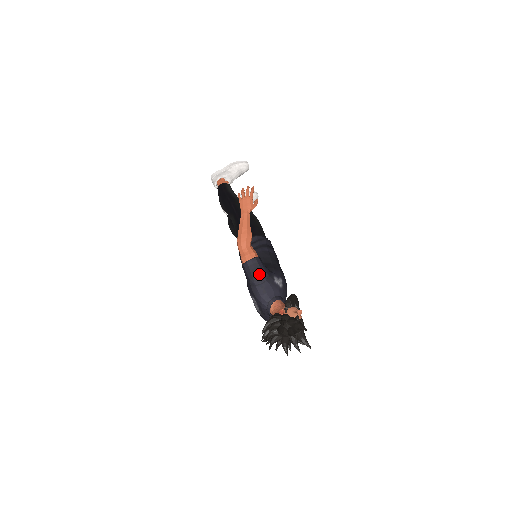
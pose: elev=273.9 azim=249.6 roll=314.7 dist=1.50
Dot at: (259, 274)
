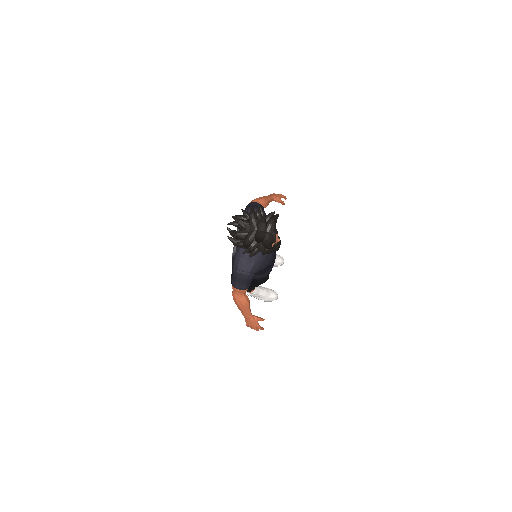
Dot at: occluded
